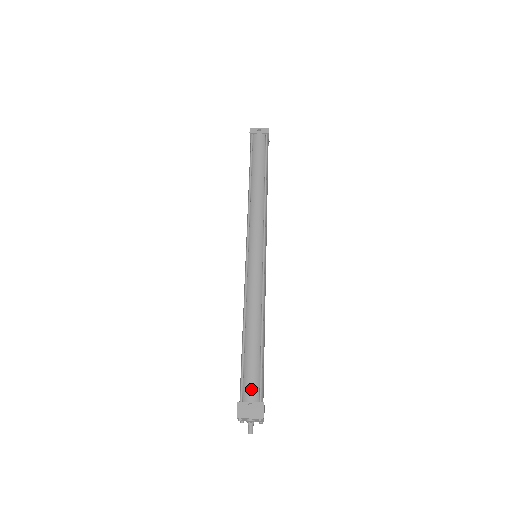
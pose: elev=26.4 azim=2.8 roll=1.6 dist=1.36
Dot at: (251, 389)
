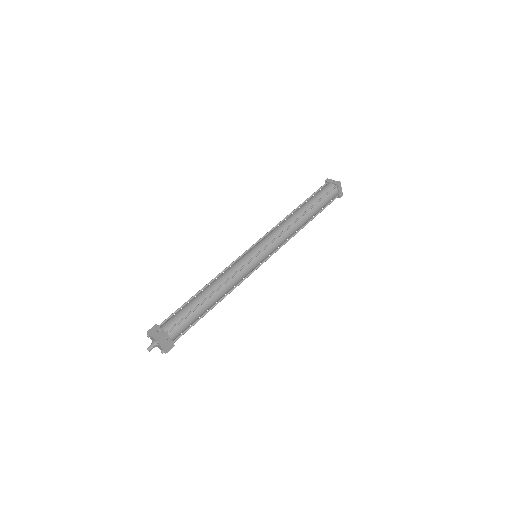
Dot at: (169, 322)
